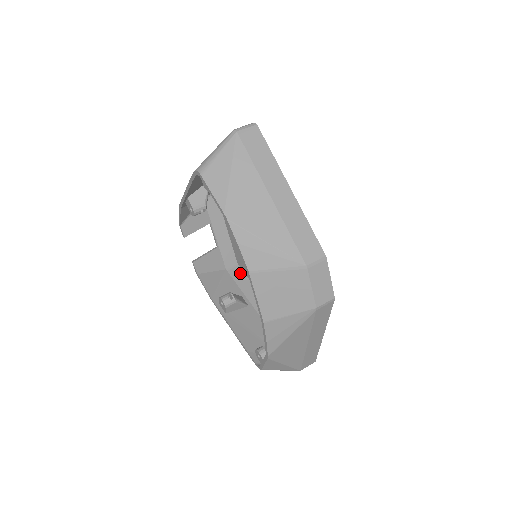
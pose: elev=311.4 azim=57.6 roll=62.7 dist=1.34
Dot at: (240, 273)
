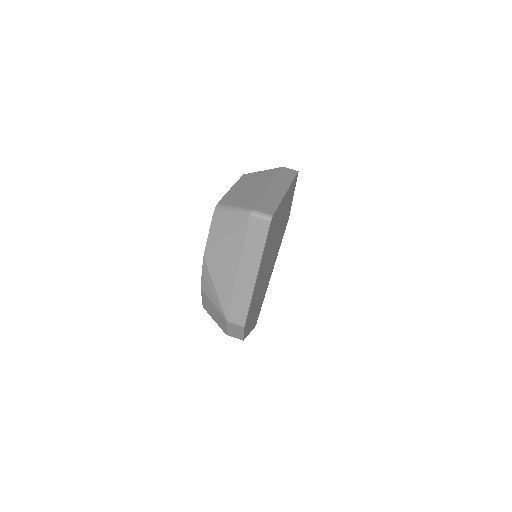
Dot at: occluded
